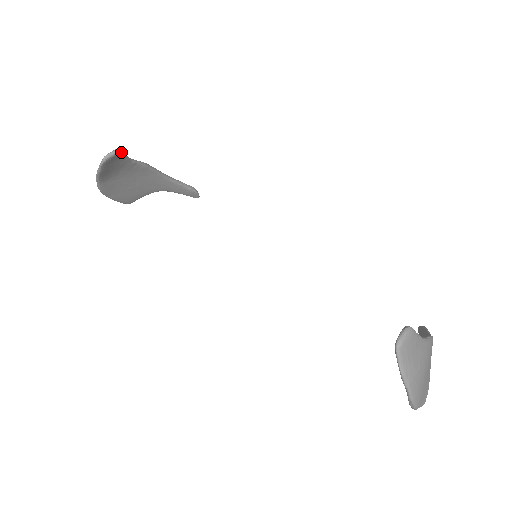
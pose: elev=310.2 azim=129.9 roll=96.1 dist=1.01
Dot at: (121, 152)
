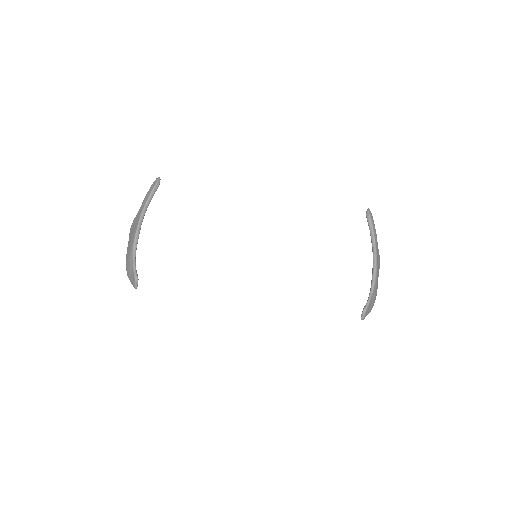
Dot at: (137, 276)
